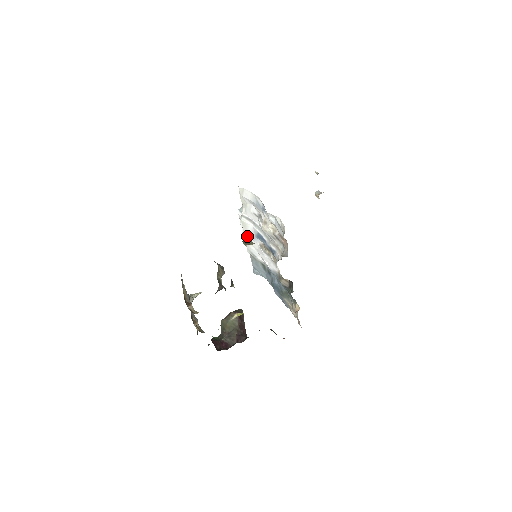
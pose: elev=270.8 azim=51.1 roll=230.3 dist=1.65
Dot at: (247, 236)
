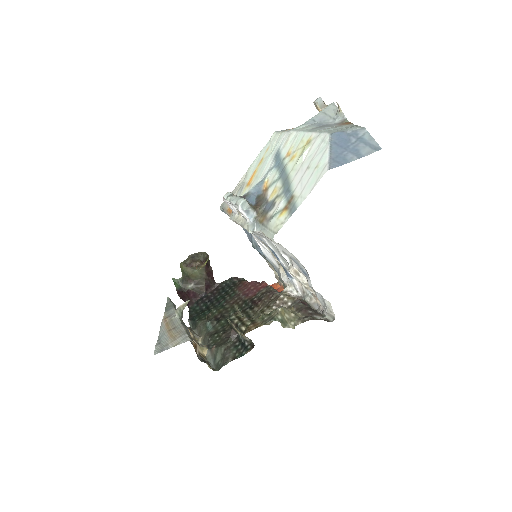
Dot at: occluded
